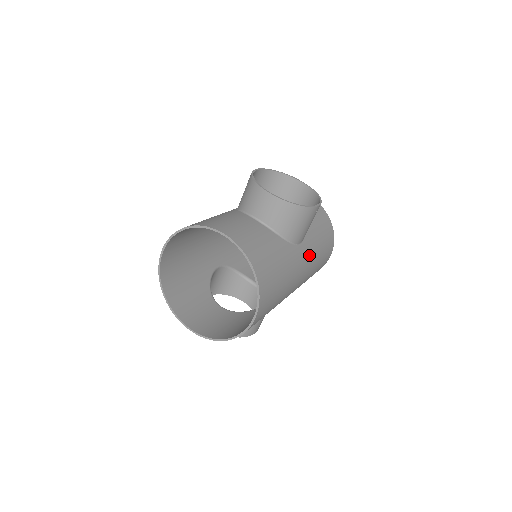
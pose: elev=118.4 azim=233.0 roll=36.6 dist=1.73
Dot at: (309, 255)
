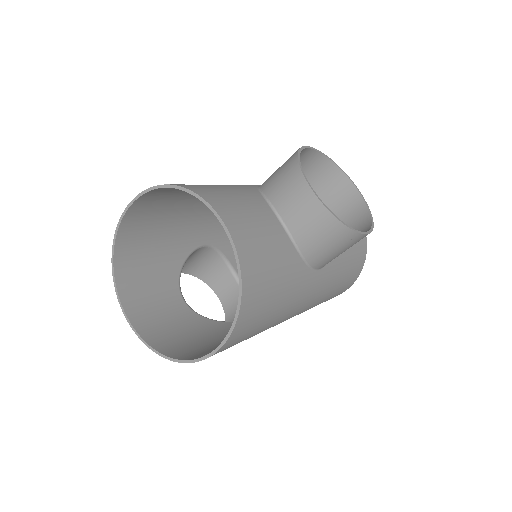
Dot at: (323, 286)
